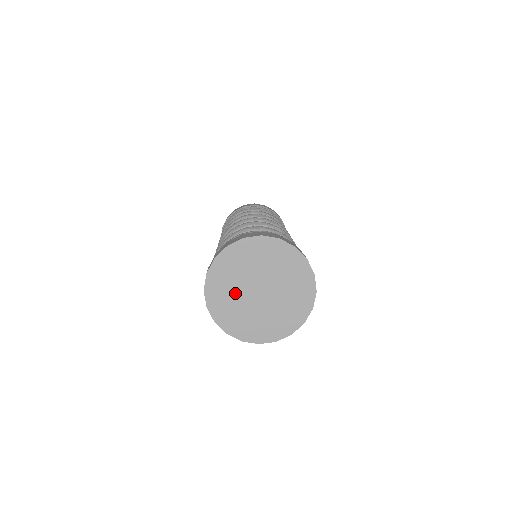
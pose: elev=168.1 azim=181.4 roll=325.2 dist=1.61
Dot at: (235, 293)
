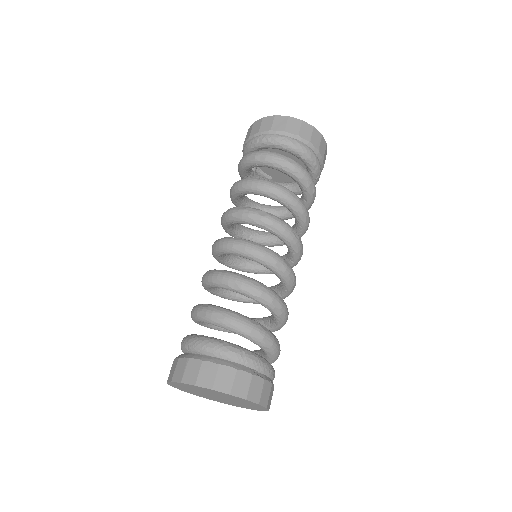
Dot at: occluded
